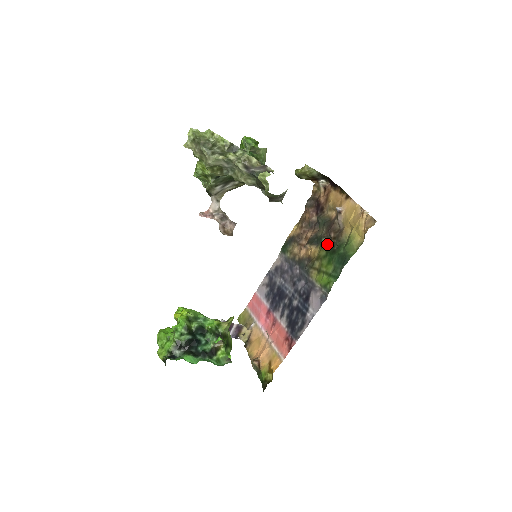
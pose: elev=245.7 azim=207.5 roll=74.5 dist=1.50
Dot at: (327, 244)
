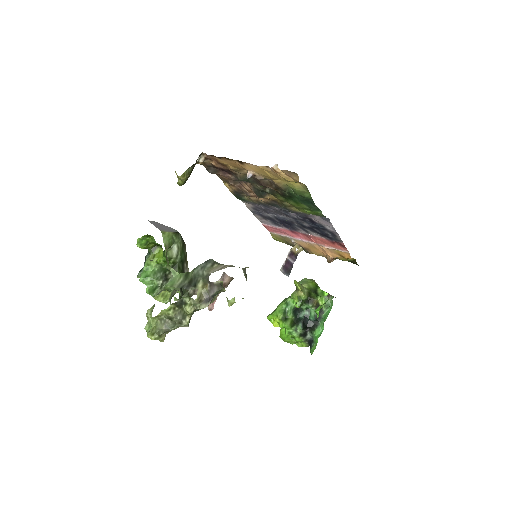
Dot at: (275, 192)
